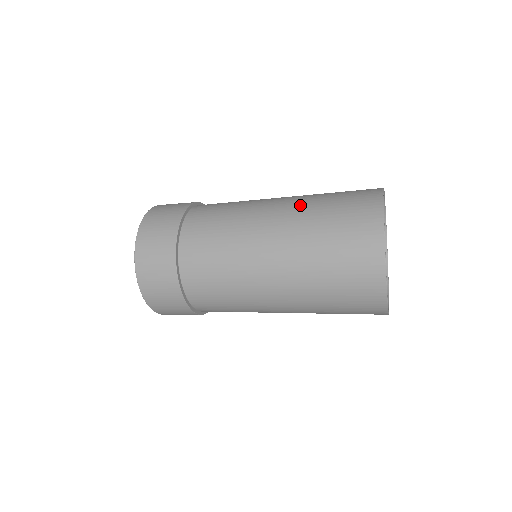
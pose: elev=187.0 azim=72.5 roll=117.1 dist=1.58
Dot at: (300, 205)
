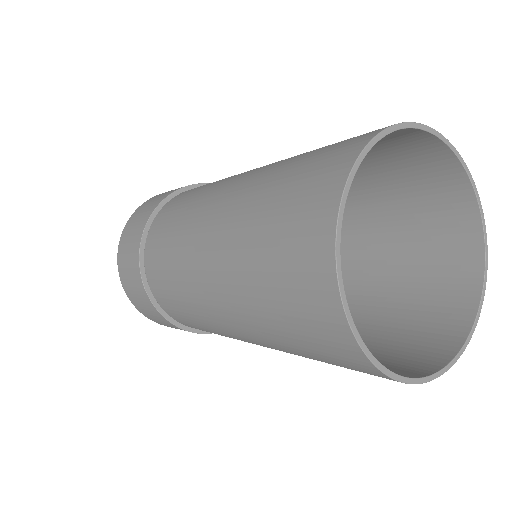
Dot at: (233, 282)
